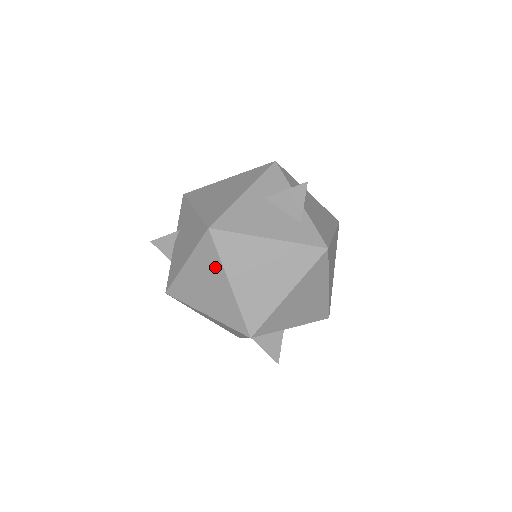
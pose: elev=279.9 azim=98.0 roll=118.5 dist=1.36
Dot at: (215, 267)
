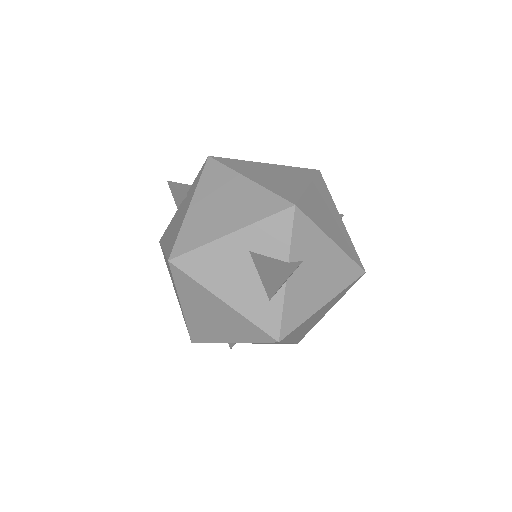
Dot at: (174, 284)
